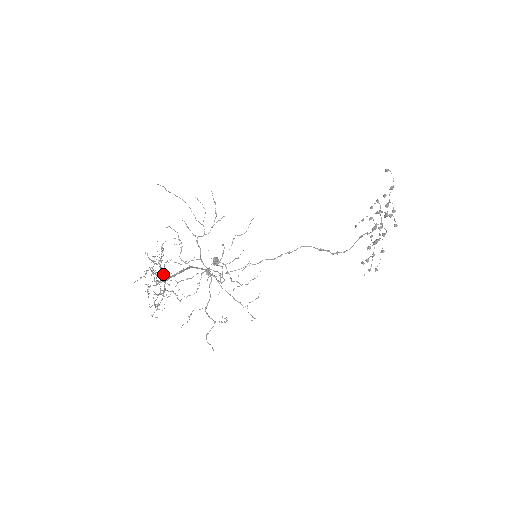
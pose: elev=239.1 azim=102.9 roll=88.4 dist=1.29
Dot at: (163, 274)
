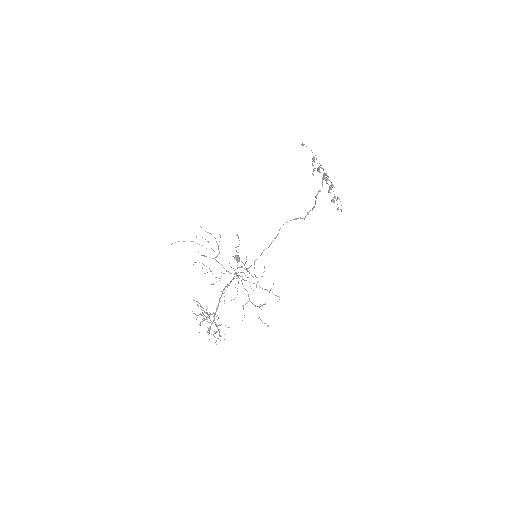
Dot at: occluded
